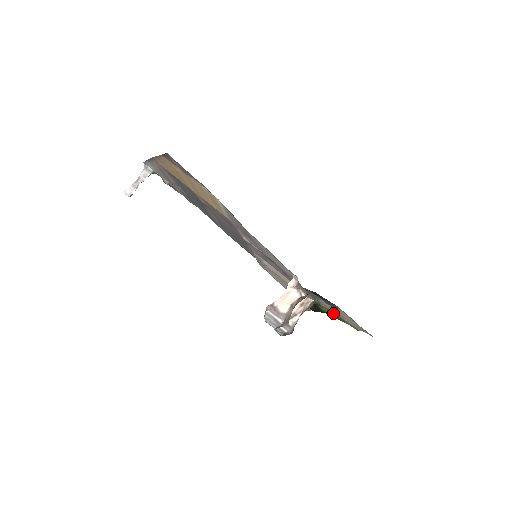
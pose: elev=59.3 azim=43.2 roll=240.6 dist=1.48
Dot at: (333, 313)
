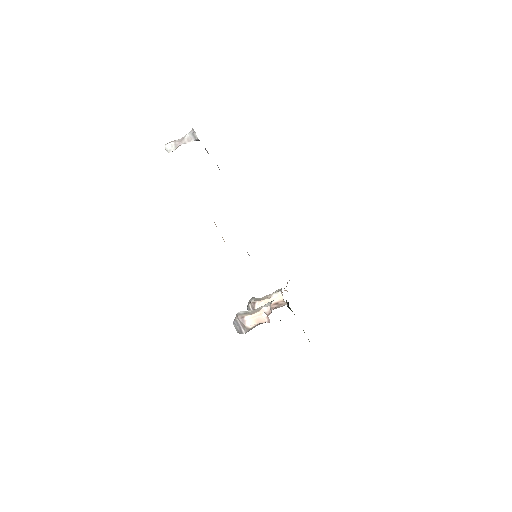
Dot at: occluded
